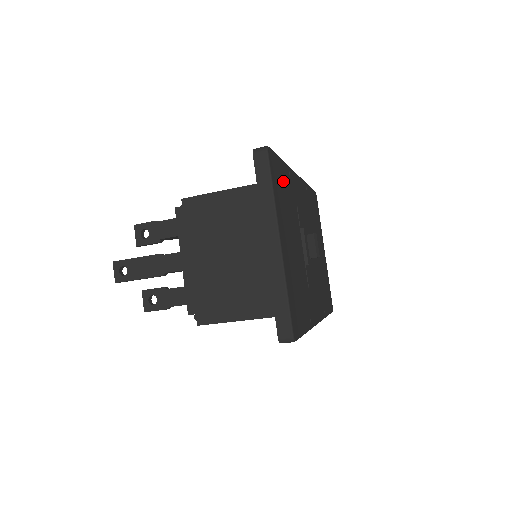
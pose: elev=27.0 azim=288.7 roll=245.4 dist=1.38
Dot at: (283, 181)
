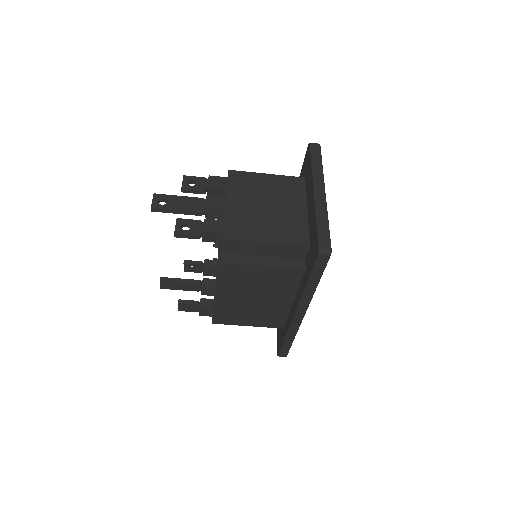
Dot at: occluded
